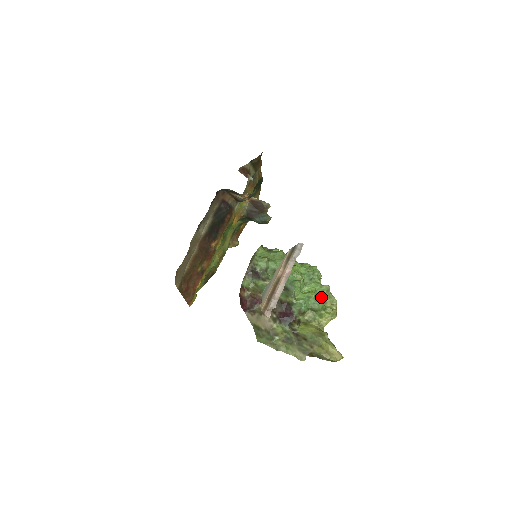
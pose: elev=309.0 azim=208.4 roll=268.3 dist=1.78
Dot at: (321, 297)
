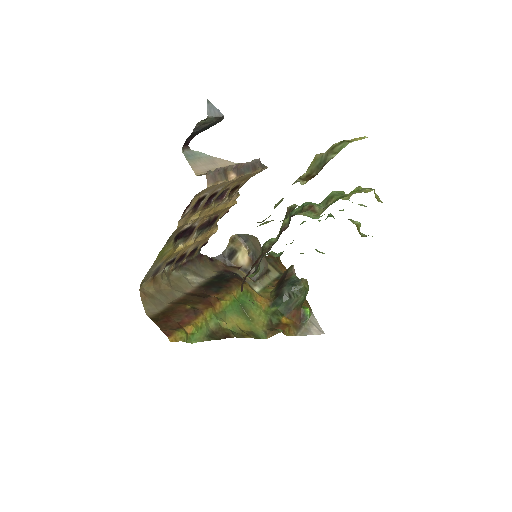
Dot at: occluded
